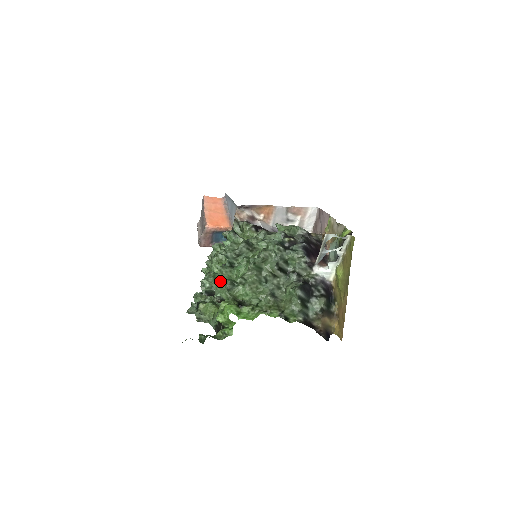
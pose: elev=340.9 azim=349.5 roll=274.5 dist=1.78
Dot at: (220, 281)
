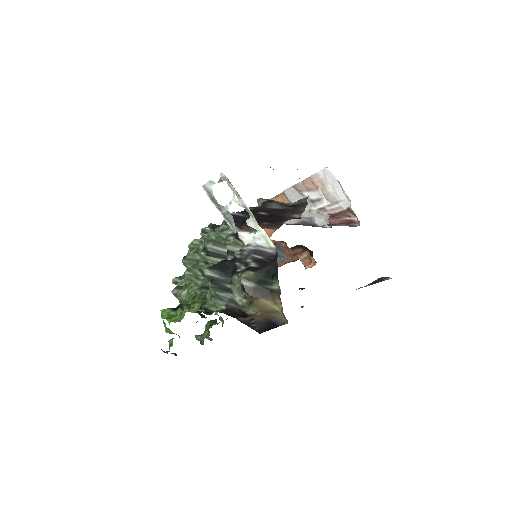
Dot at: occluded
